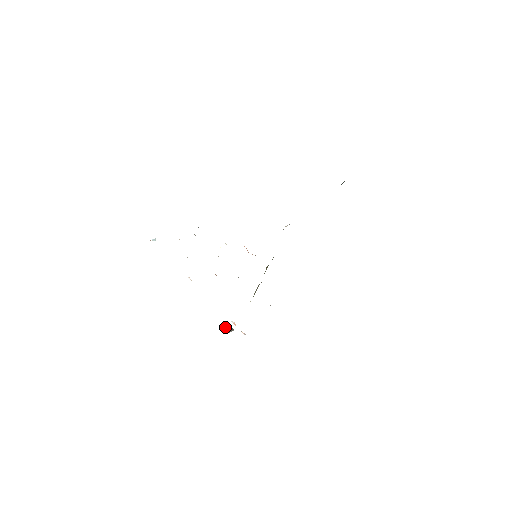
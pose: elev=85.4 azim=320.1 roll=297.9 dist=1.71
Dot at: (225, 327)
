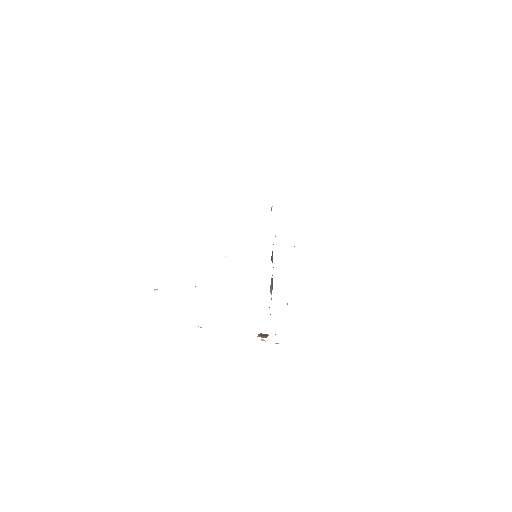
Dot at: (260, 336)
